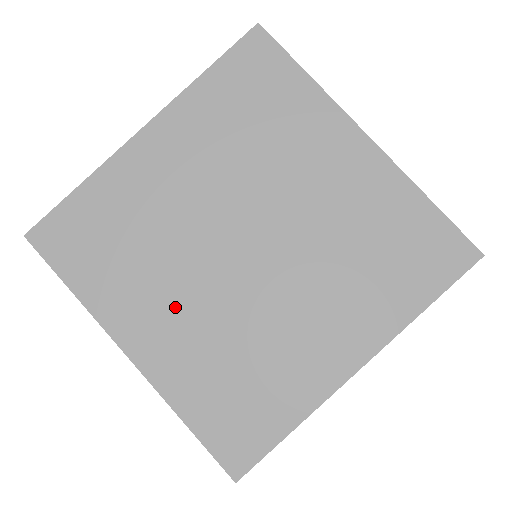
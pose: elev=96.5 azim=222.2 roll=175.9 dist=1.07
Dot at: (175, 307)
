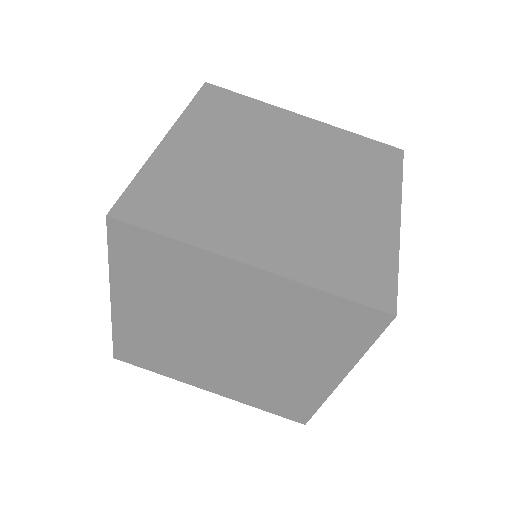
Dot at: (263, 223)
